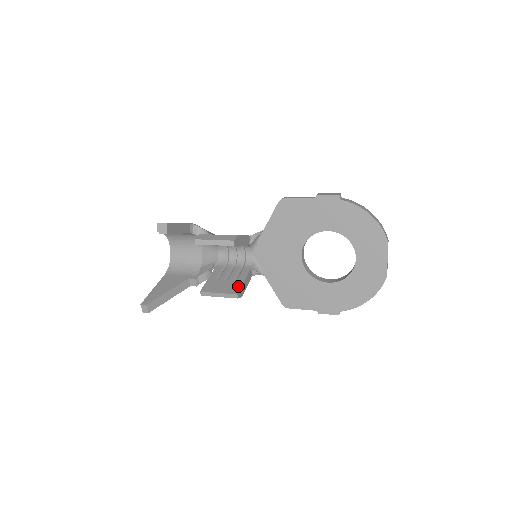
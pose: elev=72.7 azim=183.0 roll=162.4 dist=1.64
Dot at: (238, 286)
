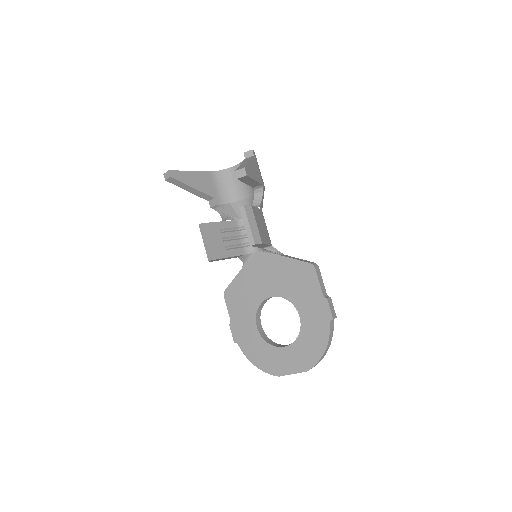
Dot at: (220, 255)
